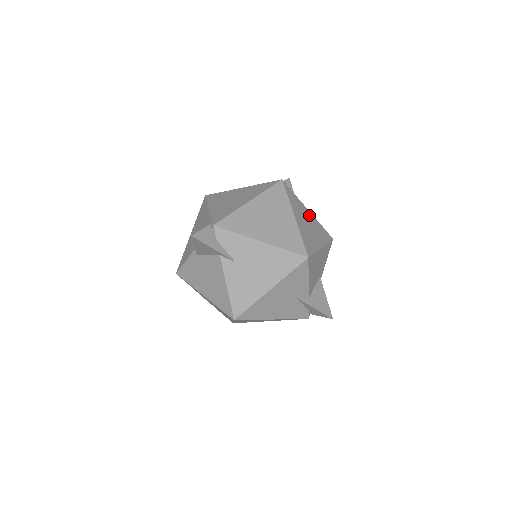
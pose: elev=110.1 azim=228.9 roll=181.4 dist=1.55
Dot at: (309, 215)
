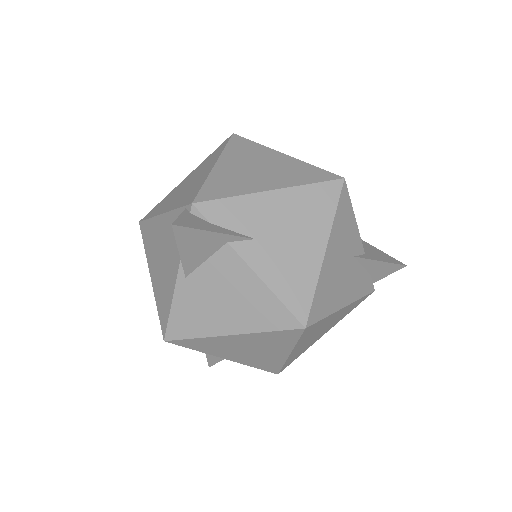
Dot at: occluded
